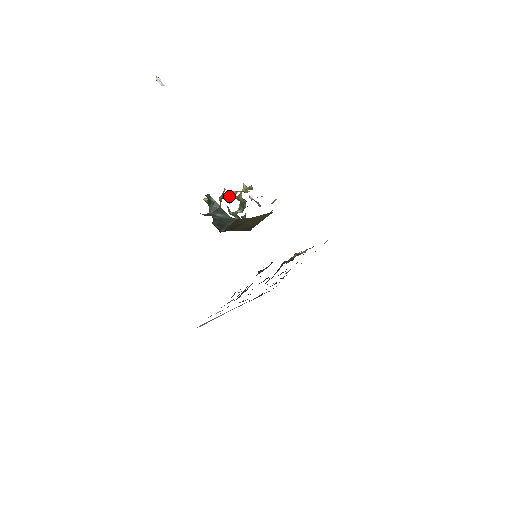
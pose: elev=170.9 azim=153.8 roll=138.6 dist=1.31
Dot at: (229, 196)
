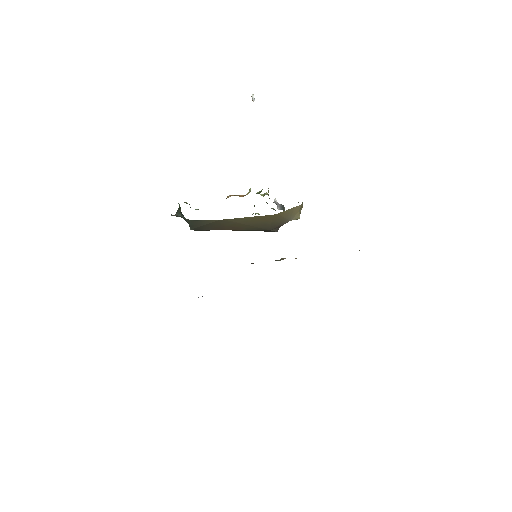
Dot at: occluded
